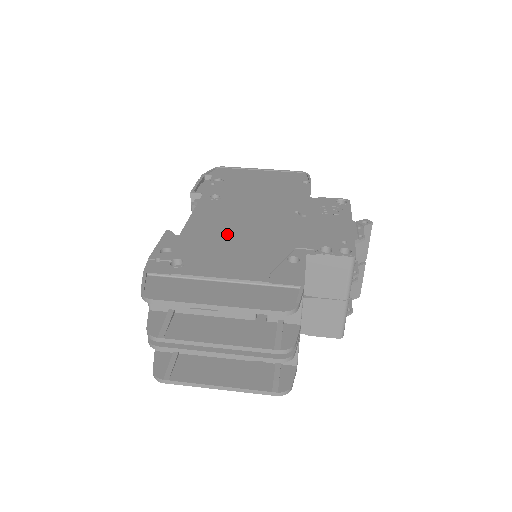
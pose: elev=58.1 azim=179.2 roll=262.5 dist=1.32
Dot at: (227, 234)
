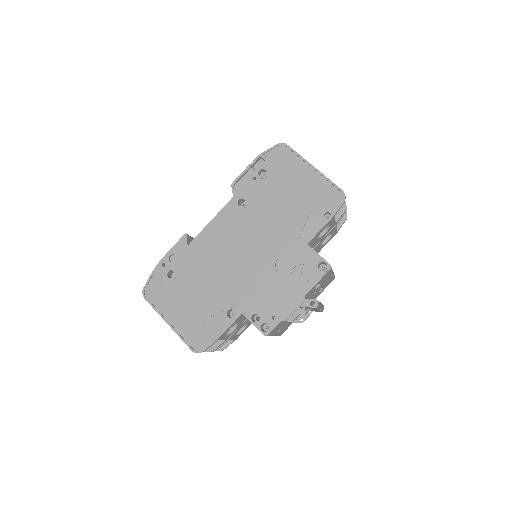
Dot at: (214, 261)
